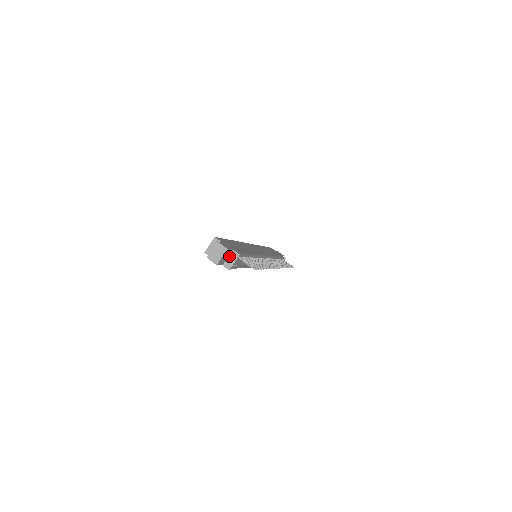
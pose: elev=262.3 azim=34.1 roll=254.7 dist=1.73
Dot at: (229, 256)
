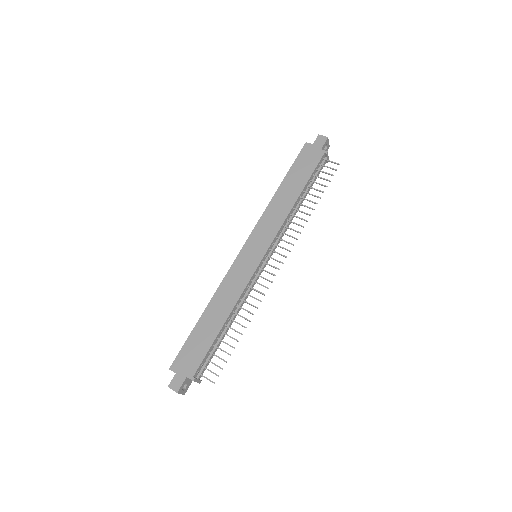
Dot at: occluded
